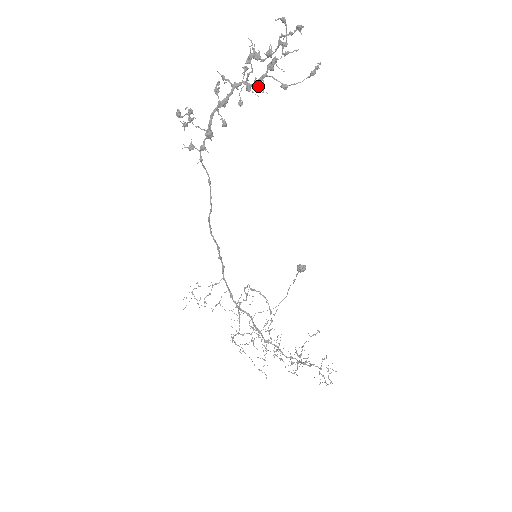
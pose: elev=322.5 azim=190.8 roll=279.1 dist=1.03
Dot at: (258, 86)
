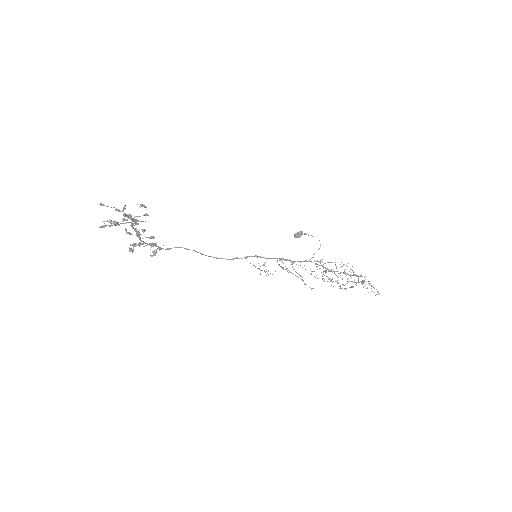
Dot at: (138, 221)
